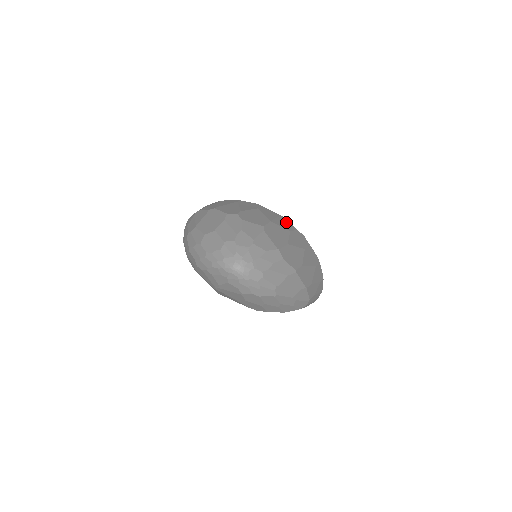
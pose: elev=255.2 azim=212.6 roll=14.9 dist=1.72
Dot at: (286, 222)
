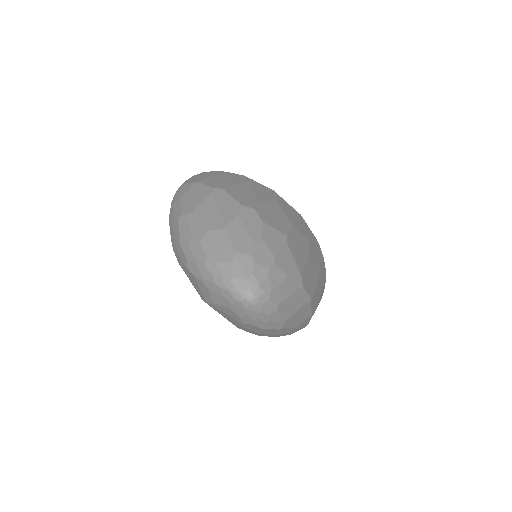
Dot at: (305, 224)
